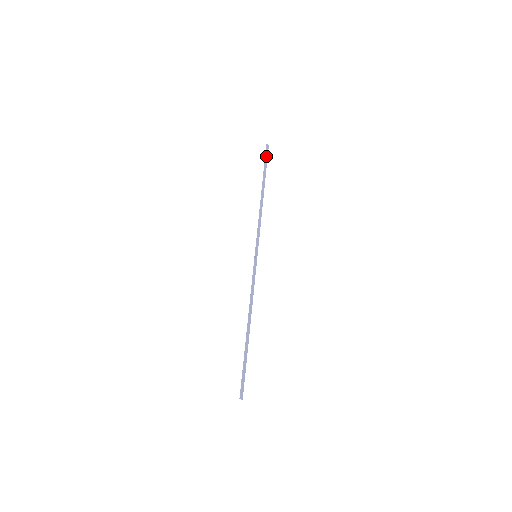
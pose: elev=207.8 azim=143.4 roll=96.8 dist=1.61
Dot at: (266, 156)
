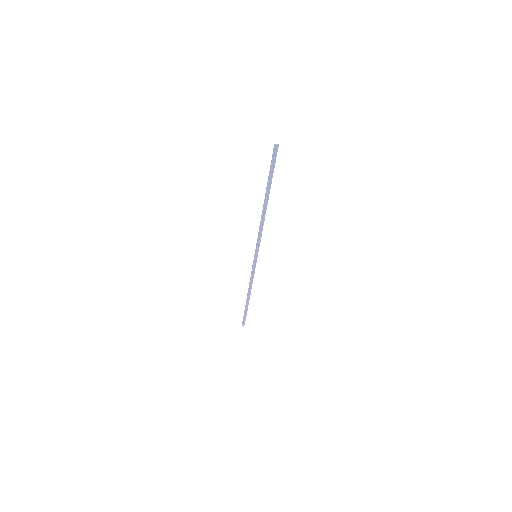
Dot at: (272, 162)
